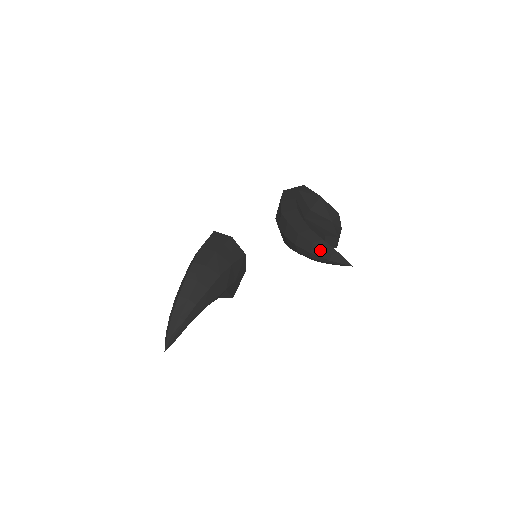
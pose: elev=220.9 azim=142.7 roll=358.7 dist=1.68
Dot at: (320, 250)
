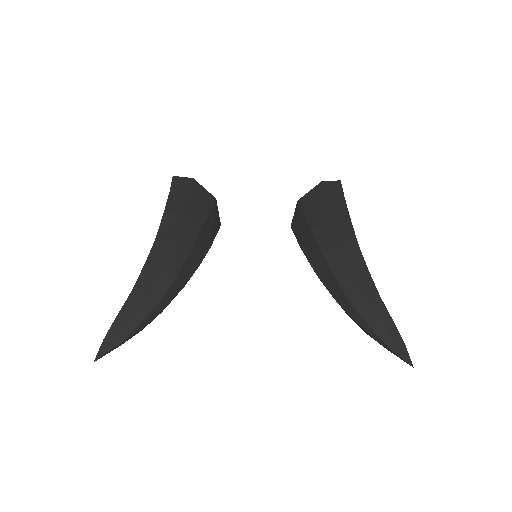
Dot at: (388, 335)
